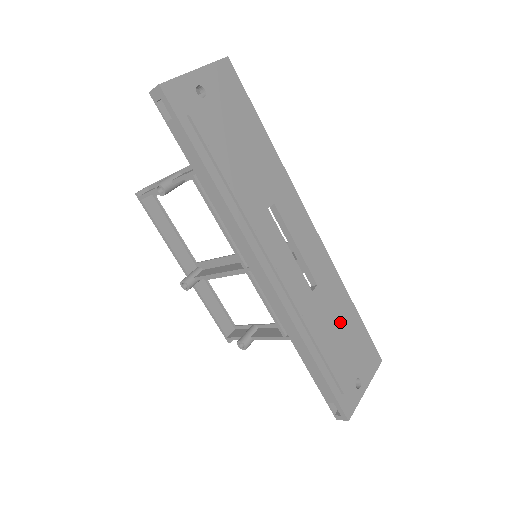
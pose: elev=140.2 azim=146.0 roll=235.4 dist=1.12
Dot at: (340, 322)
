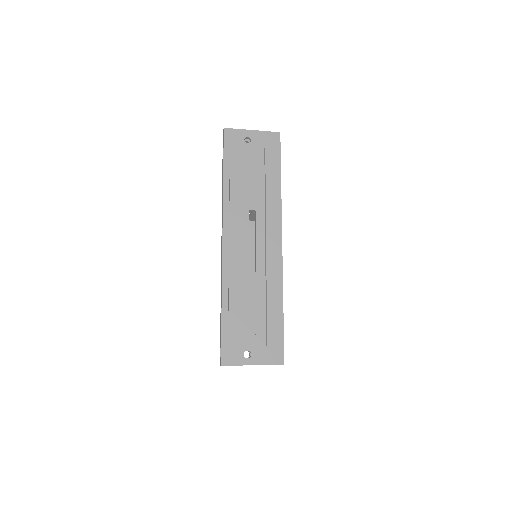
Dot at: (259, 306)
